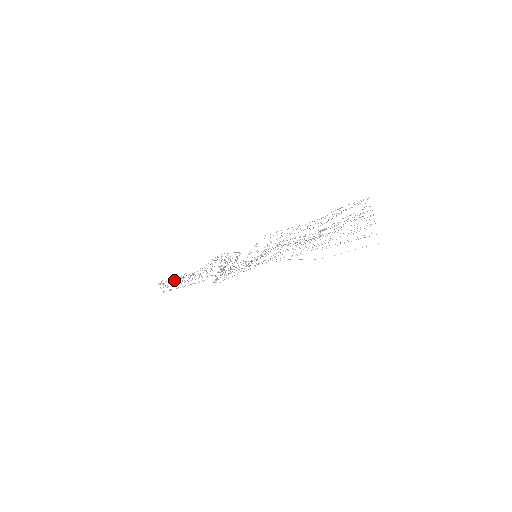
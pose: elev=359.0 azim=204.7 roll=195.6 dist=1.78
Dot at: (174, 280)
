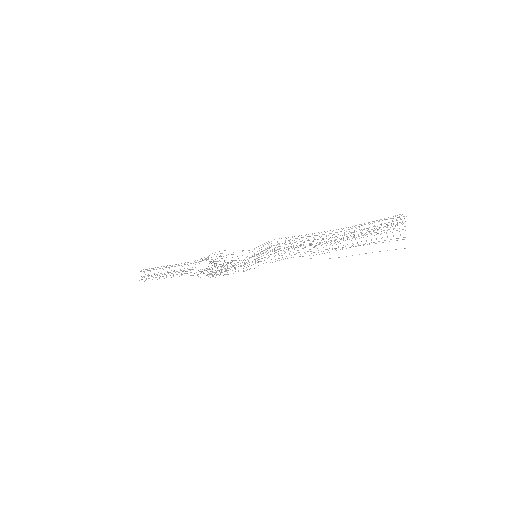
Dot at: (159, 268)
